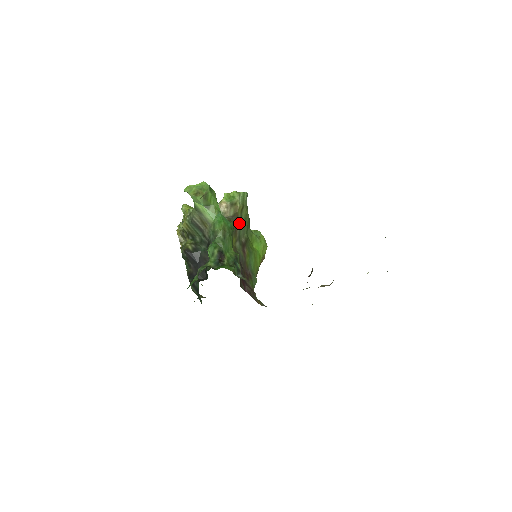
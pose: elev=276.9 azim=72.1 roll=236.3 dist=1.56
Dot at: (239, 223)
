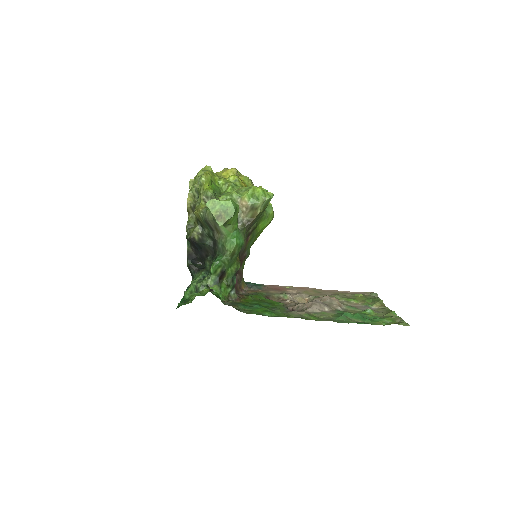
Dot at: (253, 223)
